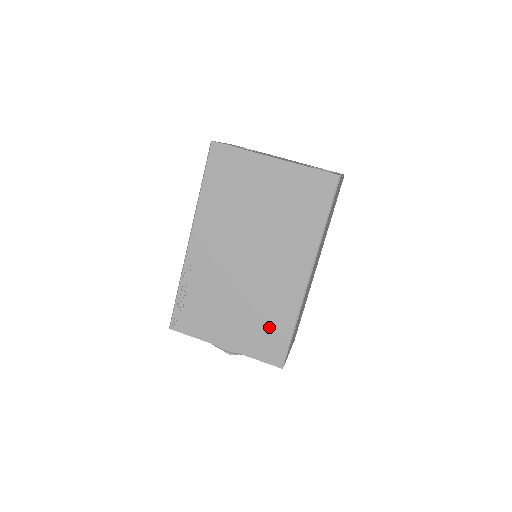
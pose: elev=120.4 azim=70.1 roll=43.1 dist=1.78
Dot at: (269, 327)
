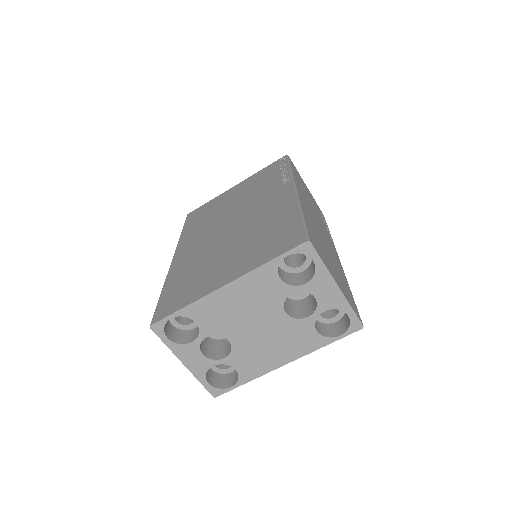
Dot at: occluded
